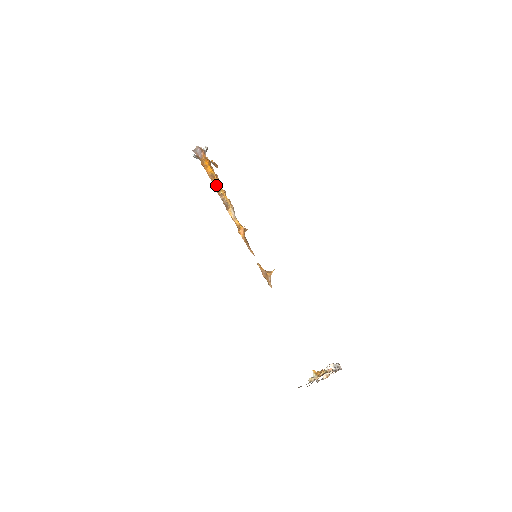
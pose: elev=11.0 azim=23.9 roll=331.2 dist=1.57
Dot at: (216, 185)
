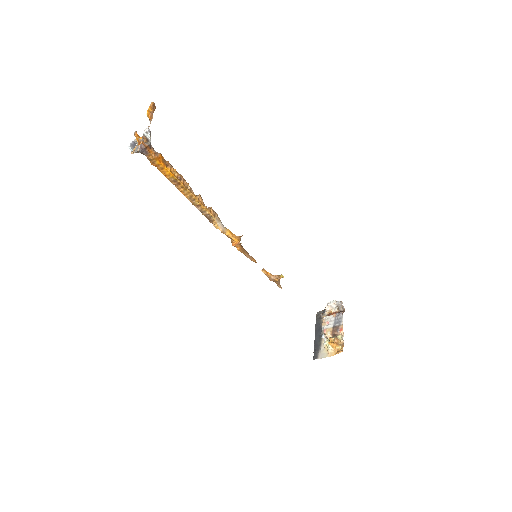
Dot at: (185, 194)
